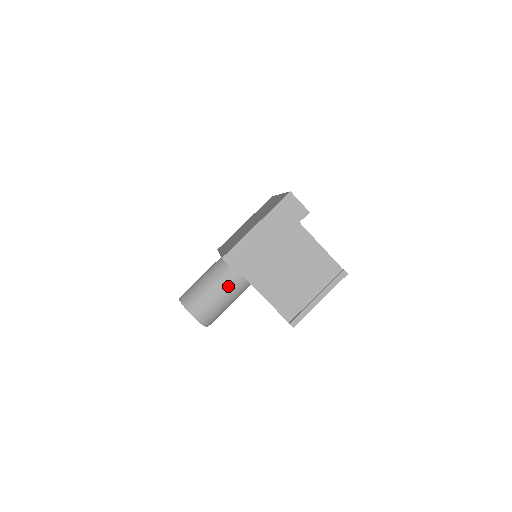
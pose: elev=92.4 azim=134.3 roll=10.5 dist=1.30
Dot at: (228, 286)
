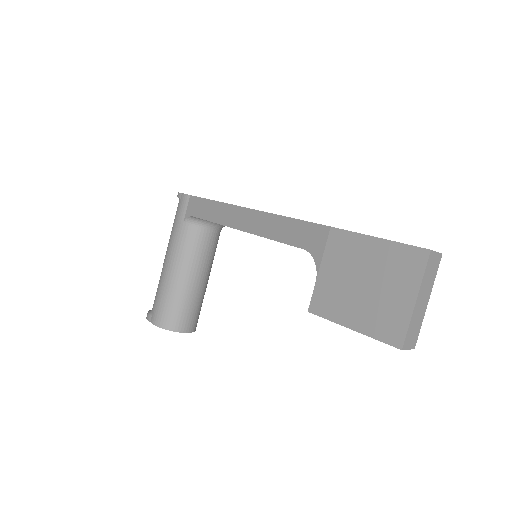
Dot at: (201, 283)
